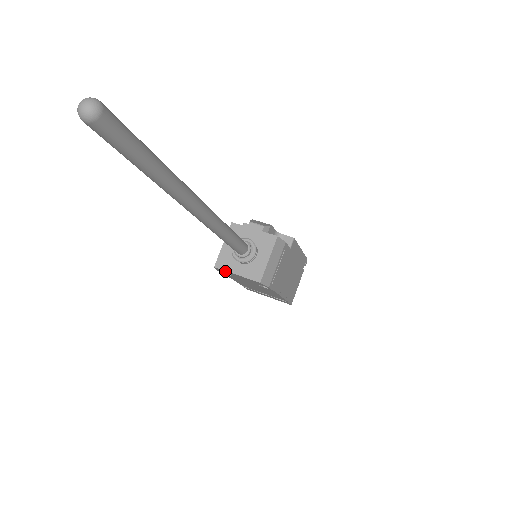
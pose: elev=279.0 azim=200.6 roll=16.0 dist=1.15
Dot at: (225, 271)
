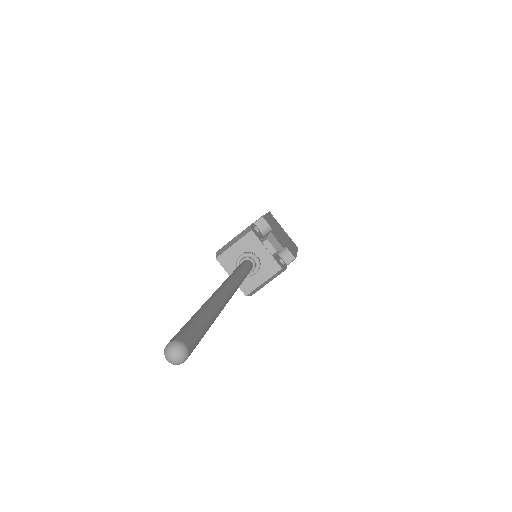
Dot at: (223, 265)
